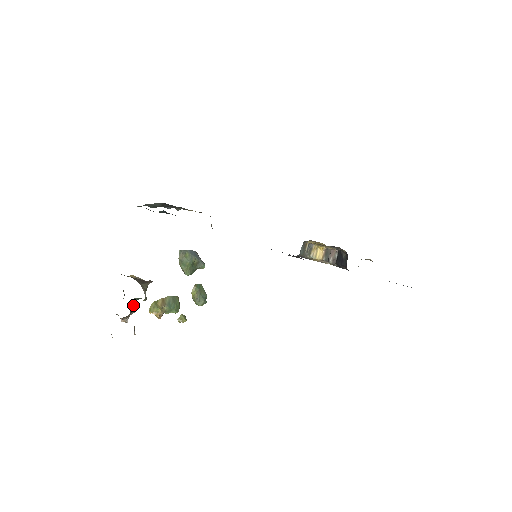
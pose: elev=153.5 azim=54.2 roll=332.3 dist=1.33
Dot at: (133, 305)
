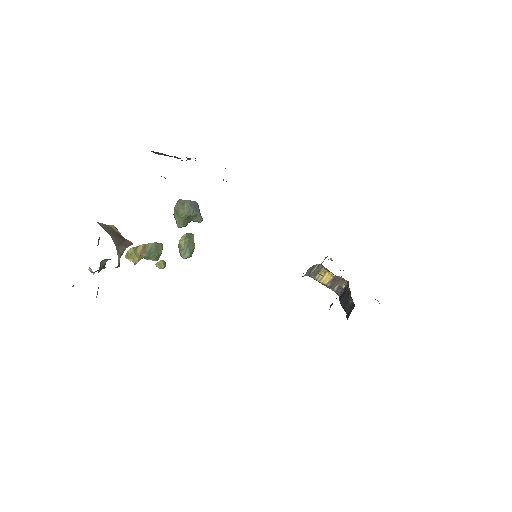
Dot at: (103, 264)
